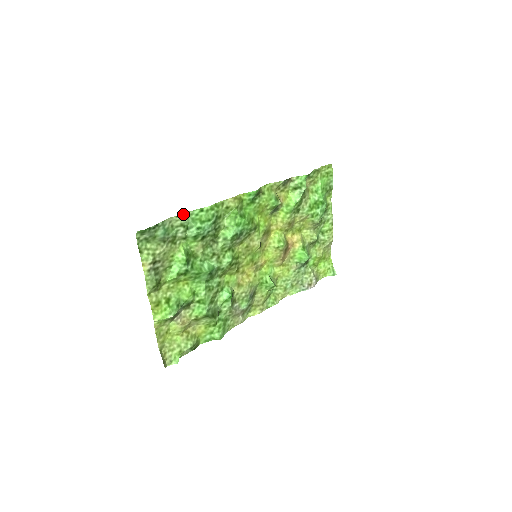
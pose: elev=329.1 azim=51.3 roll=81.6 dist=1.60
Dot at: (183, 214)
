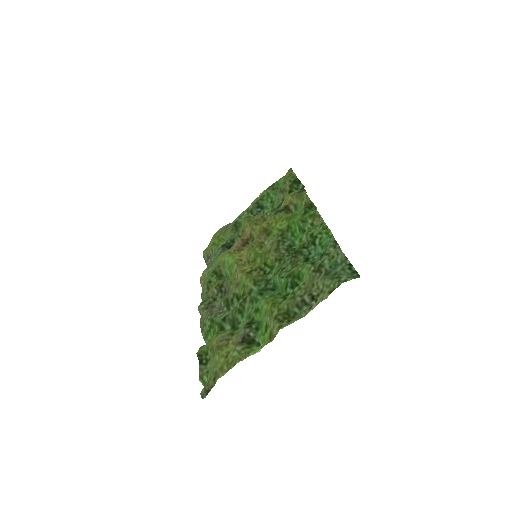
Dot at: (337, 244)
